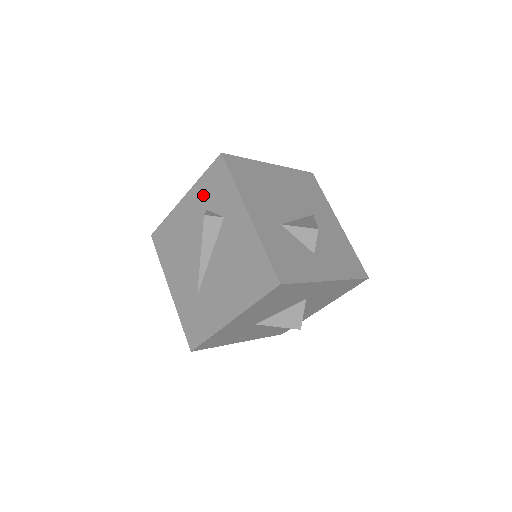
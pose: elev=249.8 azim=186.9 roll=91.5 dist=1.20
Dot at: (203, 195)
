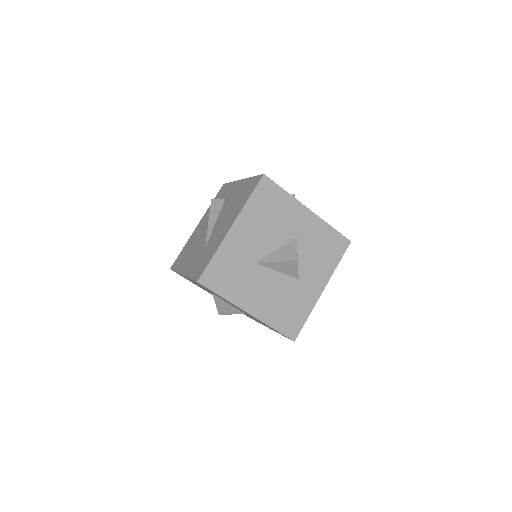
Dot at: occluded
